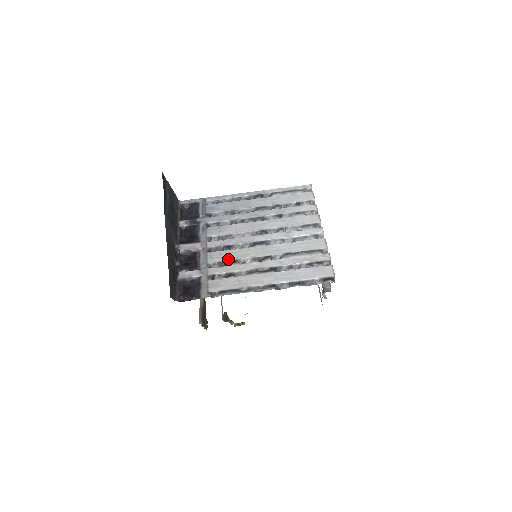
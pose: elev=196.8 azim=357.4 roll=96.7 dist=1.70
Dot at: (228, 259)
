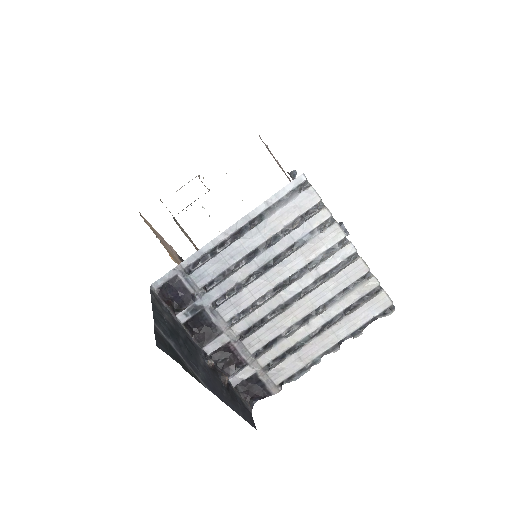
Dot at: (271, 339)
